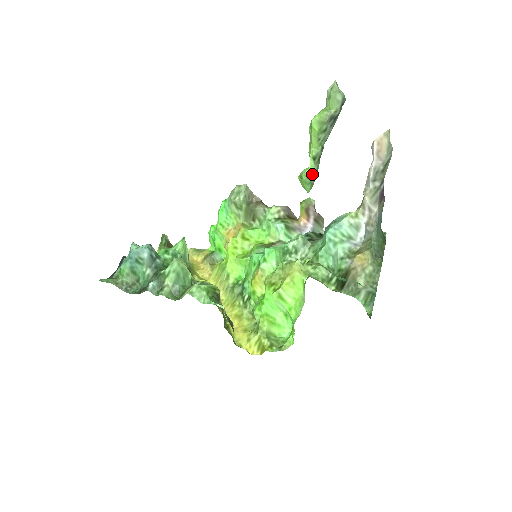
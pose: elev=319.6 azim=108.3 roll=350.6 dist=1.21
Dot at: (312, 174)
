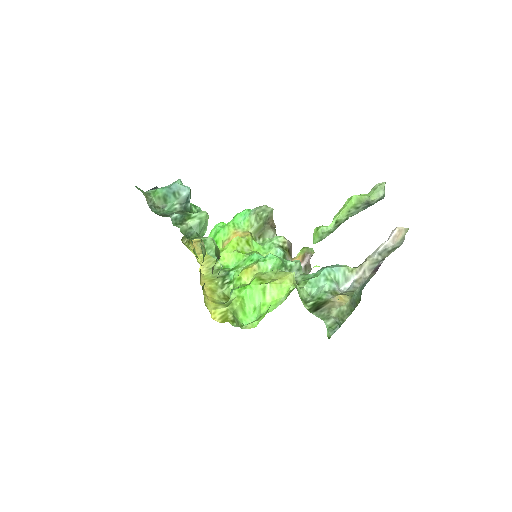
Dot at: (327, 232)
